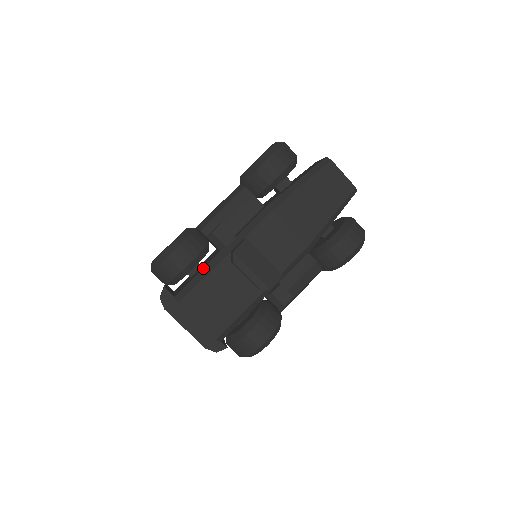
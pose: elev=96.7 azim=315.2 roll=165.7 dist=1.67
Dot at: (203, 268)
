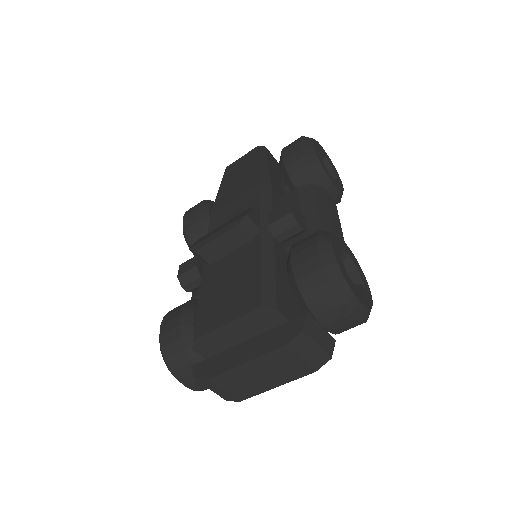
Dot at: occluded
